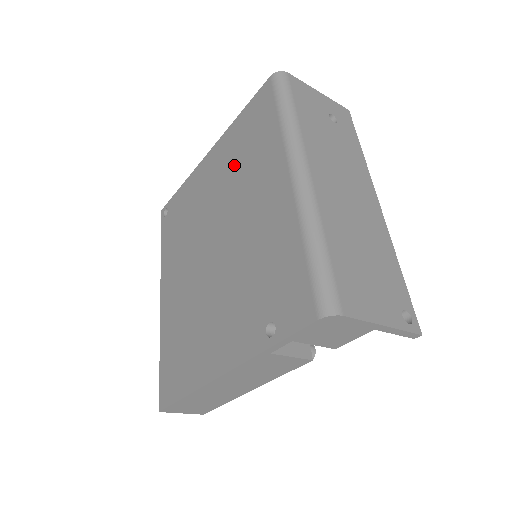
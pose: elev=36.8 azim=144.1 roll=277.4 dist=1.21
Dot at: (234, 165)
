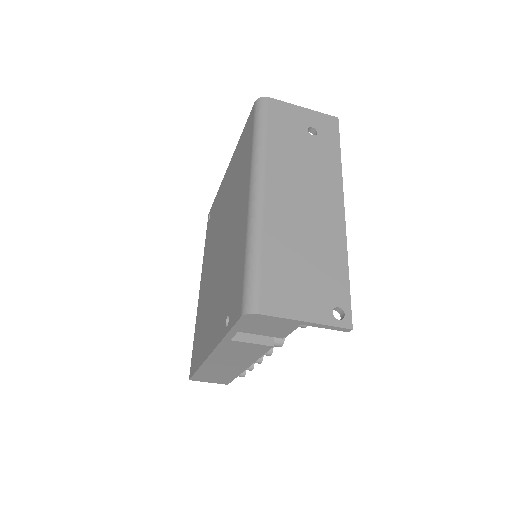
Dot at: (234, 180)
